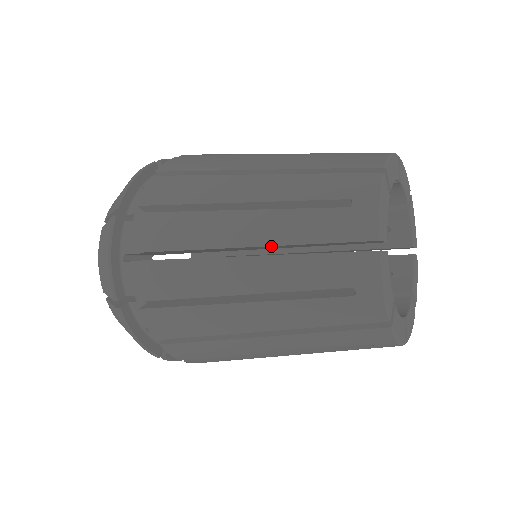
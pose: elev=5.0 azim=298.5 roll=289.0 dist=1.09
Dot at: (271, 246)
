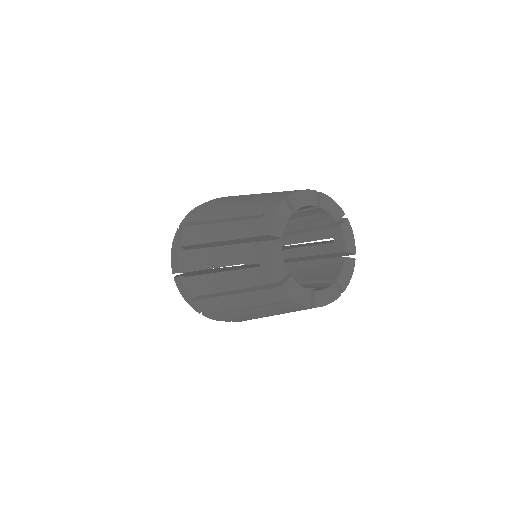
Dot at: (240, 287)
